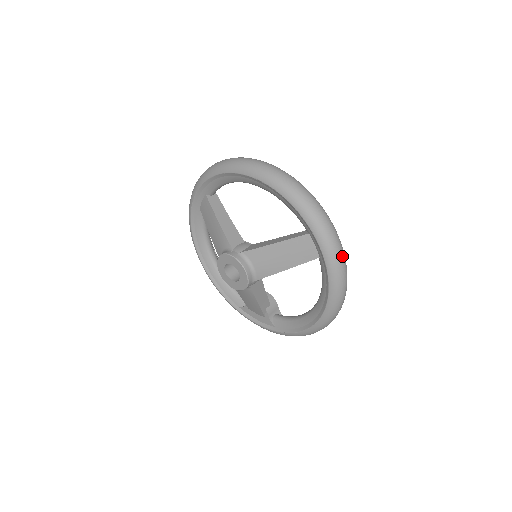
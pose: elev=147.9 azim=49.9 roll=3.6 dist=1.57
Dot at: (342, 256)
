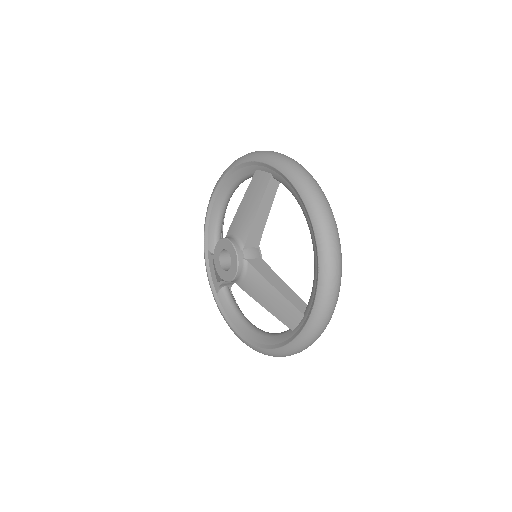
Dot at: occluded
